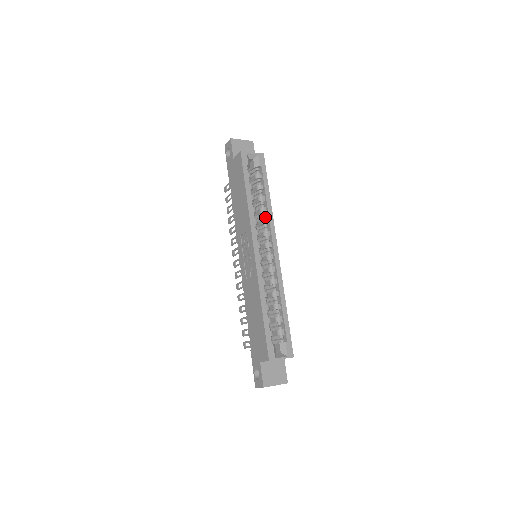
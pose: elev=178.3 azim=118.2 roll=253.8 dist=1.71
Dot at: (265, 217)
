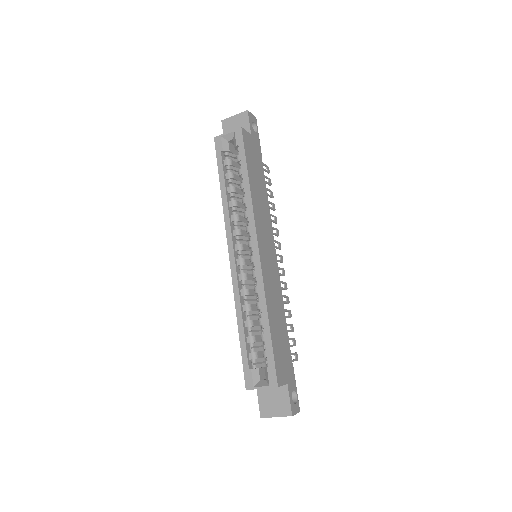
Dot at: (247, 209)
